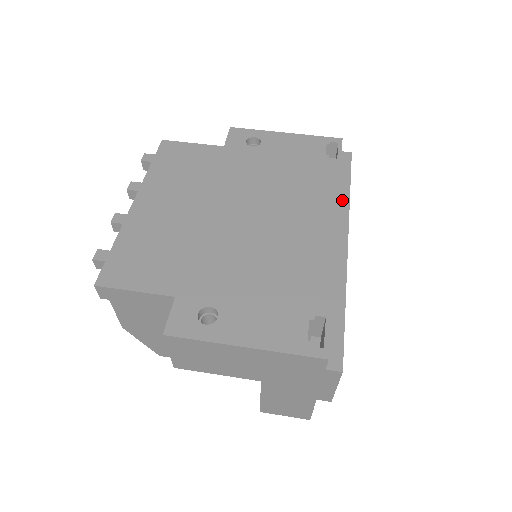
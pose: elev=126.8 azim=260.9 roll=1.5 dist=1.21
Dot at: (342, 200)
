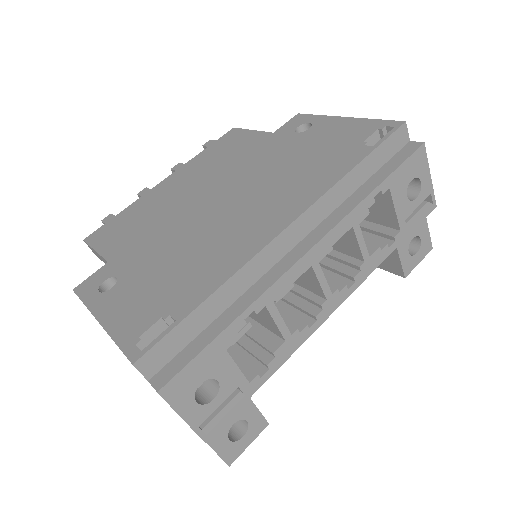
Dot at: (351, 201)
